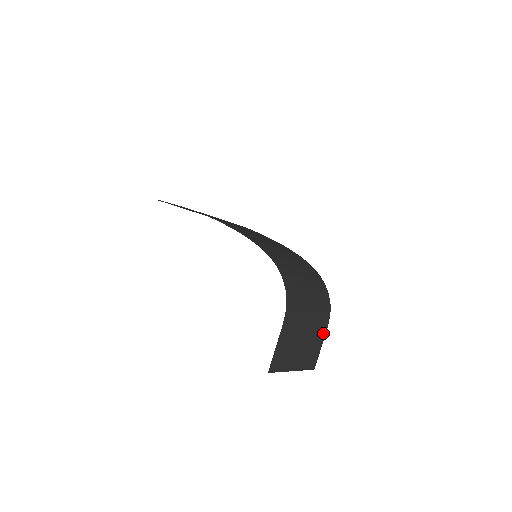
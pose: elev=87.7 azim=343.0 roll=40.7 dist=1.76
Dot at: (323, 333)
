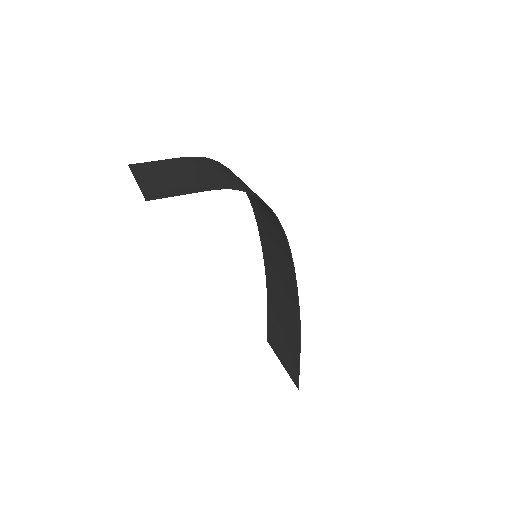
Dot at: (201, 189)
